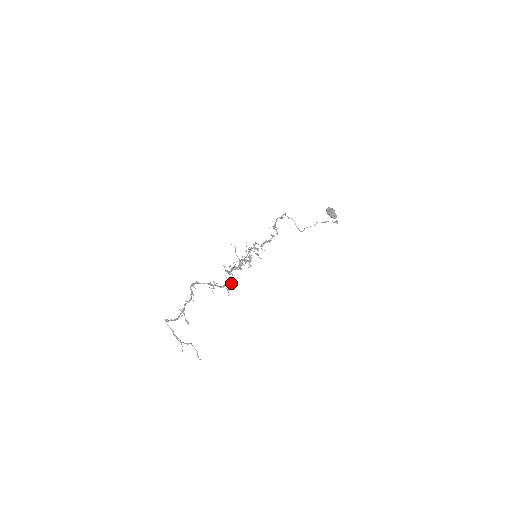
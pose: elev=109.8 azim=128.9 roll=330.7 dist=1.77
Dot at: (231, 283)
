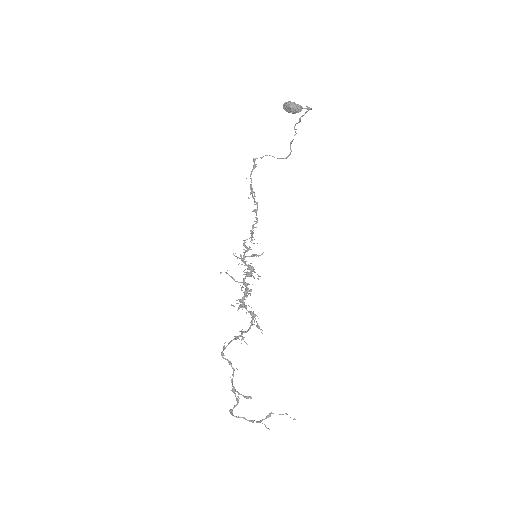
Dot at: (255, 316)
